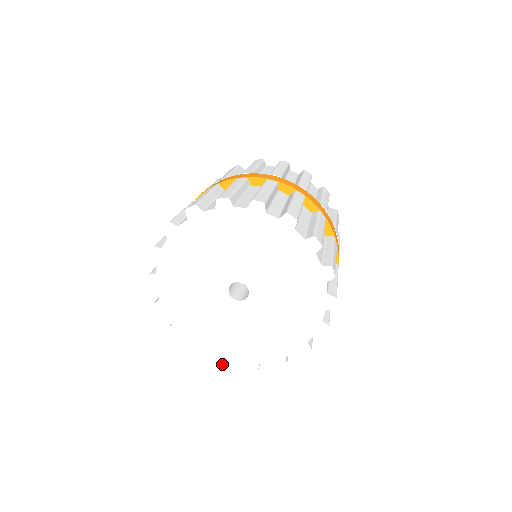
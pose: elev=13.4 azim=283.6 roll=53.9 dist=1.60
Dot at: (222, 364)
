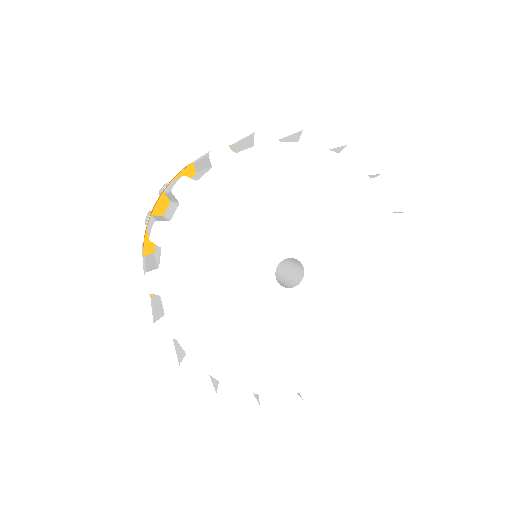
Dot at: (187, 368)
